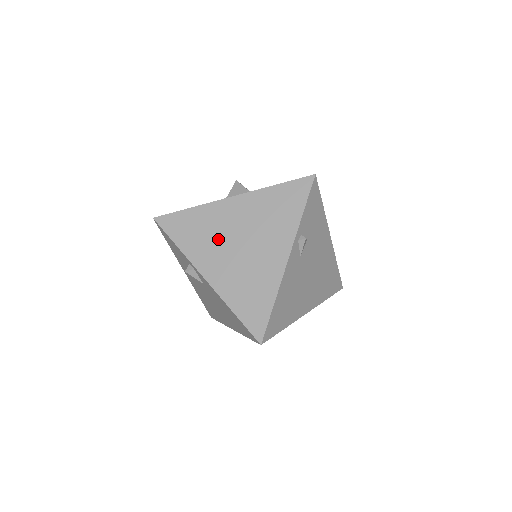
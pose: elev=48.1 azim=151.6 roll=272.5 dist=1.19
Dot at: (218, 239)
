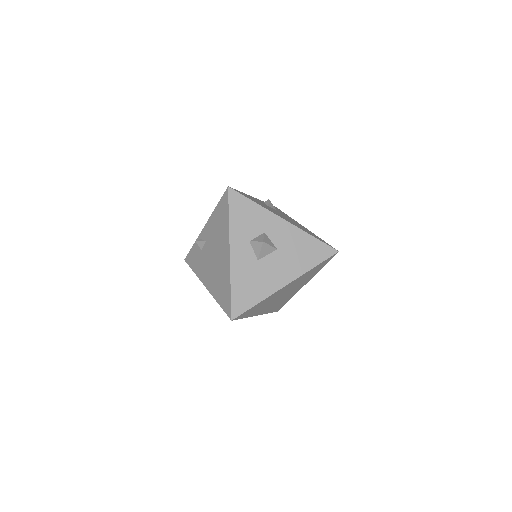
Dot at: (271, 302)
